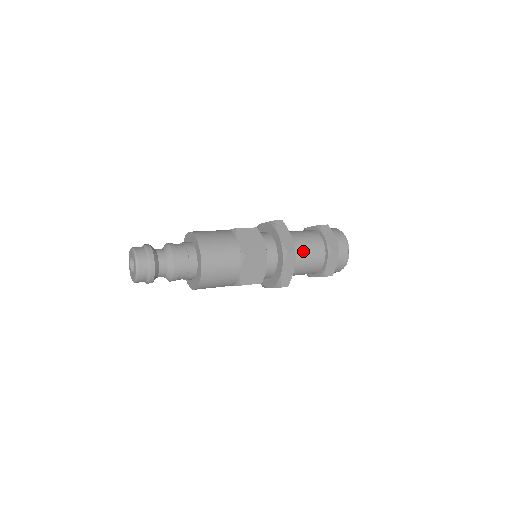
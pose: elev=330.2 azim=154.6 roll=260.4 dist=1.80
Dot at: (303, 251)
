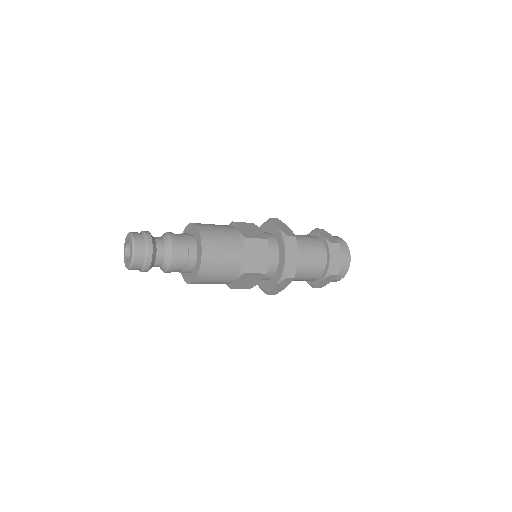
Dot at: (303, 269)
